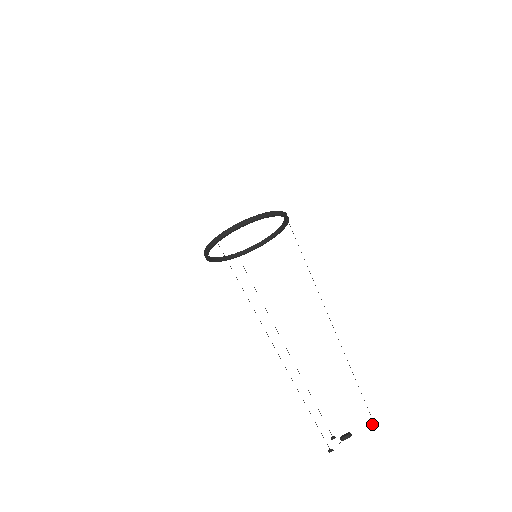
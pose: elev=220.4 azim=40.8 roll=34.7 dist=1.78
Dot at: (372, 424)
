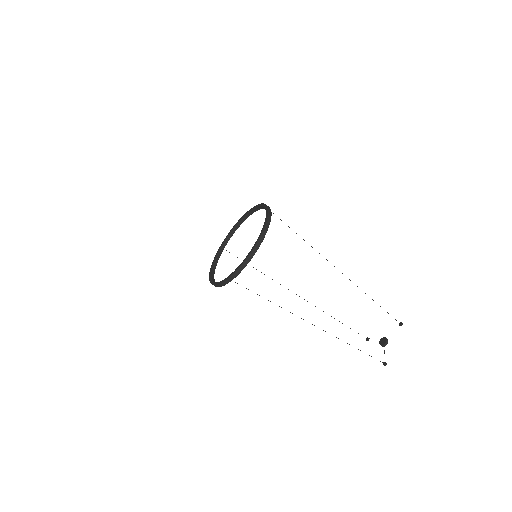
Dot at: occluded
